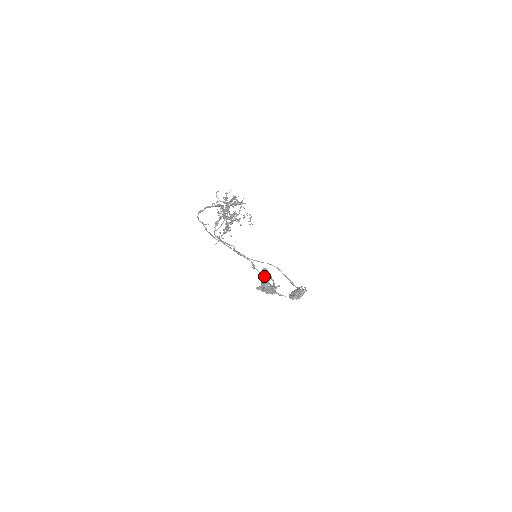
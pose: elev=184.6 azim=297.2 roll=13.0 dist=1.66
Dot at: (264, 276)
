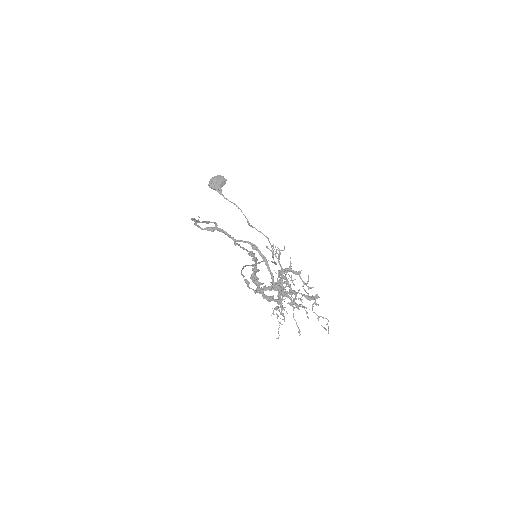
Dot at: (255, 267)
